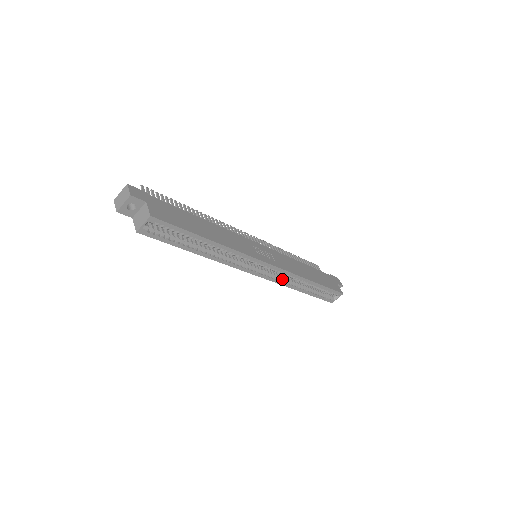
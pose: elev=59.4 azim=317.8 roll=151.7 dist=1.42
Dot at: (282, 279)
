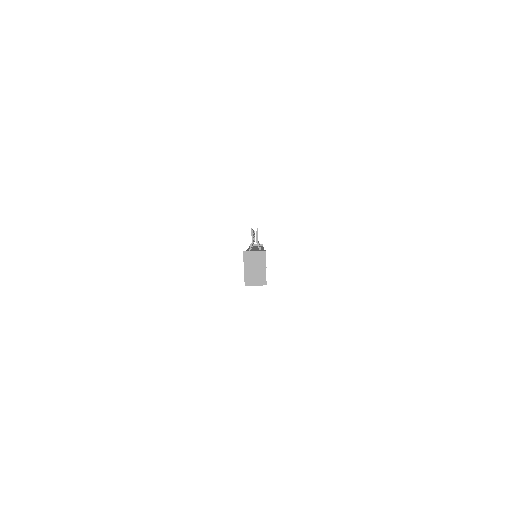
Dot at: occluded
